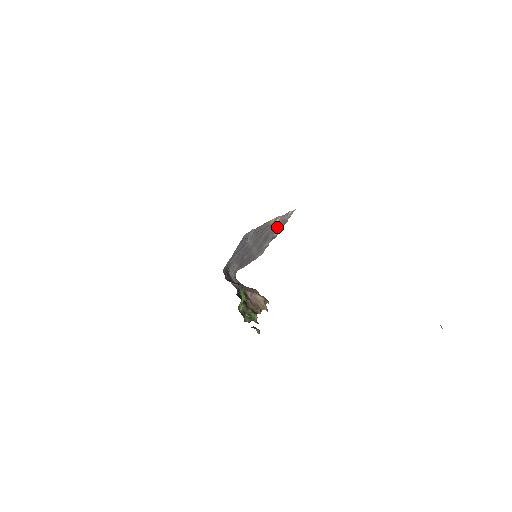
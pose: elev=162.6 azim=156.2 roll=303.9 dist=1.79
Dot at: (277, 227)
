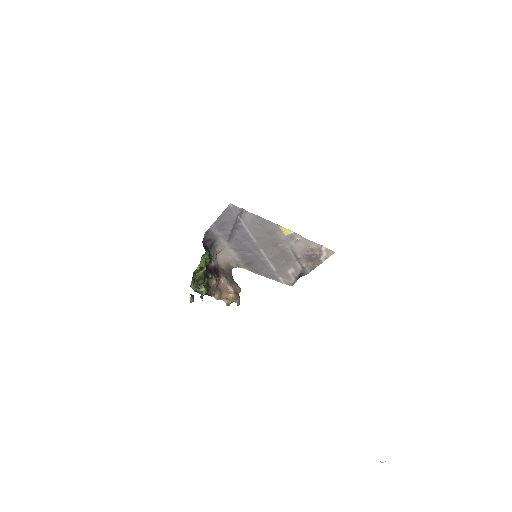
Dot at: (304, 255)
